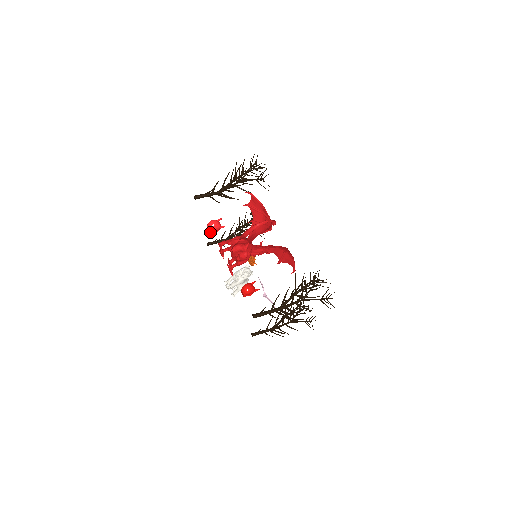
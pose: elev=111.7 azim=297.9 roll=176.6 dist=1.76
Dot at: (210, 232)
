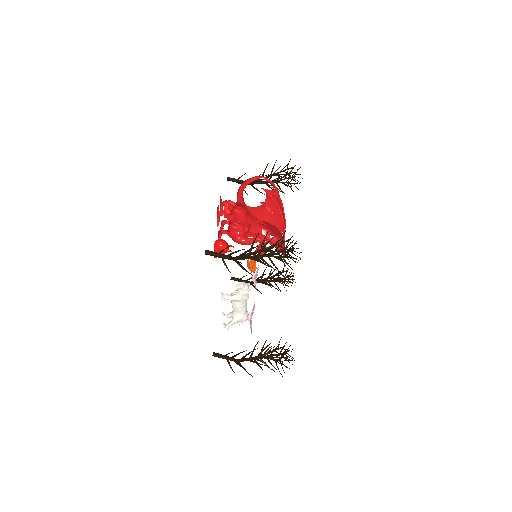
Dot at: occluded
